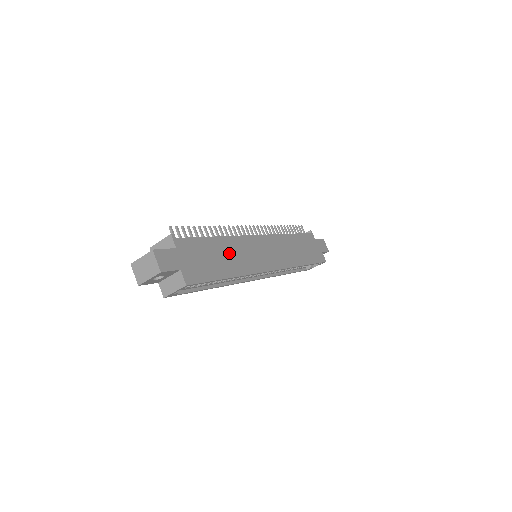
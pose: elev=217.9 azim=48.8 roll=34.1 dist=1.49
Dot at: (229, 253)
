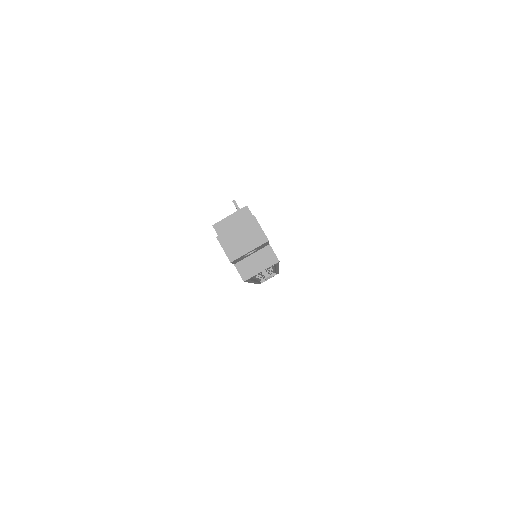
Dot at: occluded
